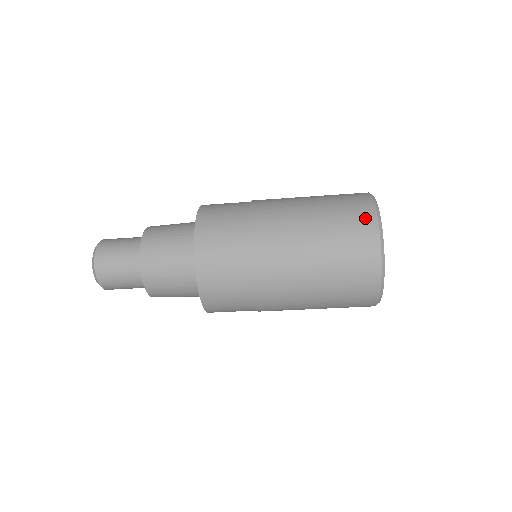
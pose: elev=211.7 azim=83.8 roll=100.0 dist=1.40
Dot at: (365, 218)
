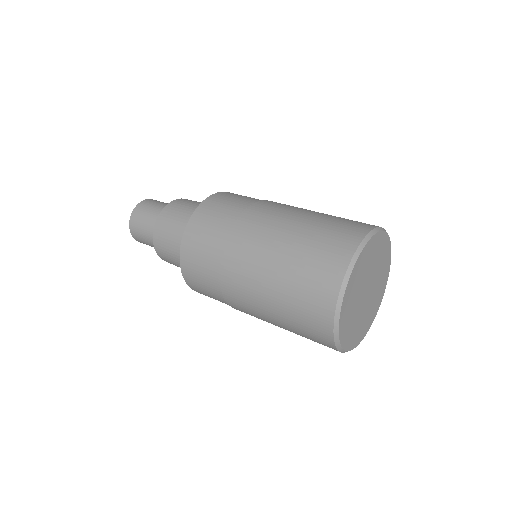
Dot at: (339, 253)
